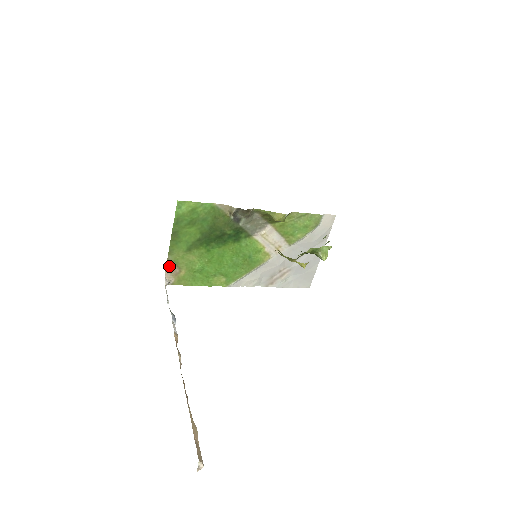
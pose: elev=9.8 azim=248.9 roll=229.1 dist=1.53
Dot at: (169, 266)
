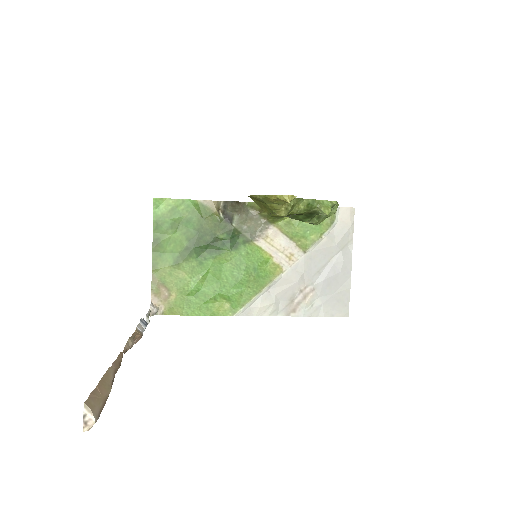
Dot at: (155, 287)
